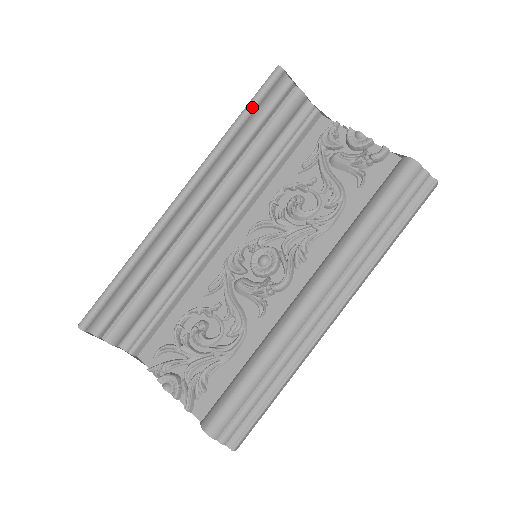
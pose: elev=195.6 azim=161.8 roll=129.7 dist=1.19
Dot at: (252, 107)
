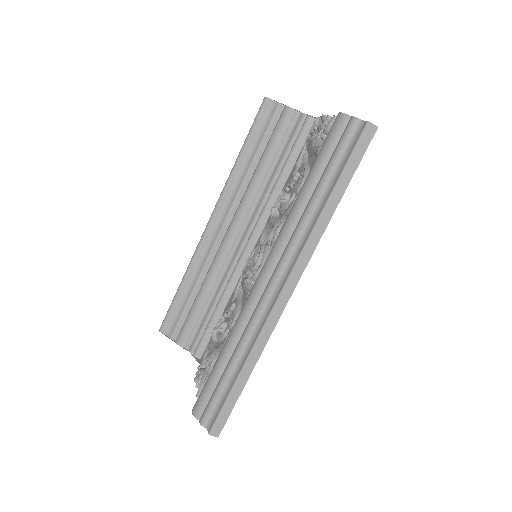
Dot at: (248, 136)
